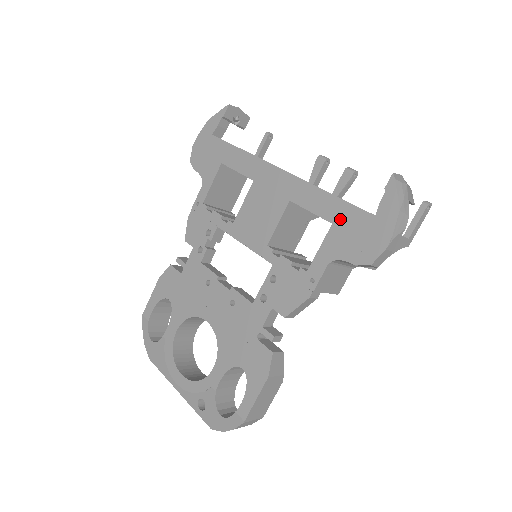
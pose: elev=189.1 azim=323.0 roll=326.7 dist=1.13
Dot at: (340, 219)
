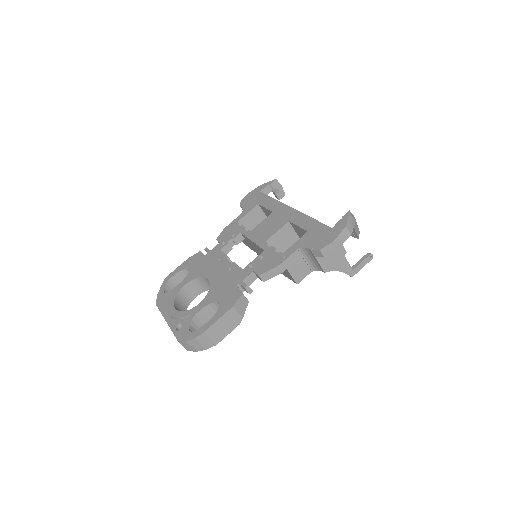
Dot at: (313, 229)
